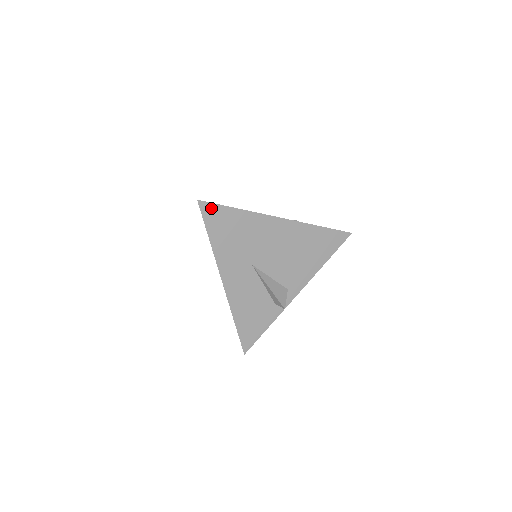
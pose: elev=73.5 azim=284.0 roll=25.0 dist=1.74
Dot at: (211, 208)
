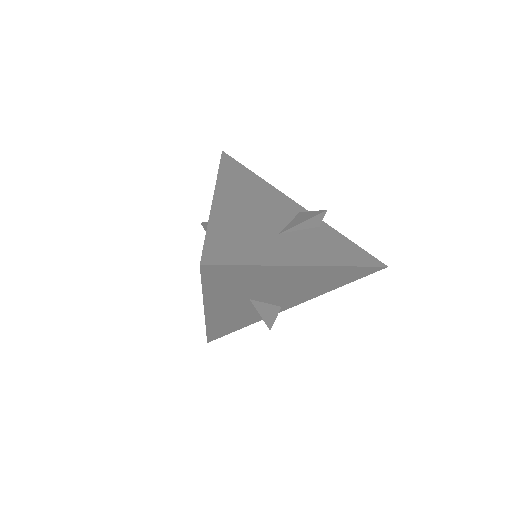
Dot at: (218, 269)
